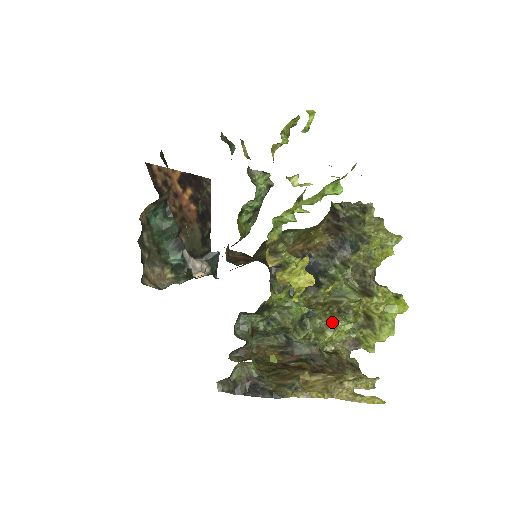
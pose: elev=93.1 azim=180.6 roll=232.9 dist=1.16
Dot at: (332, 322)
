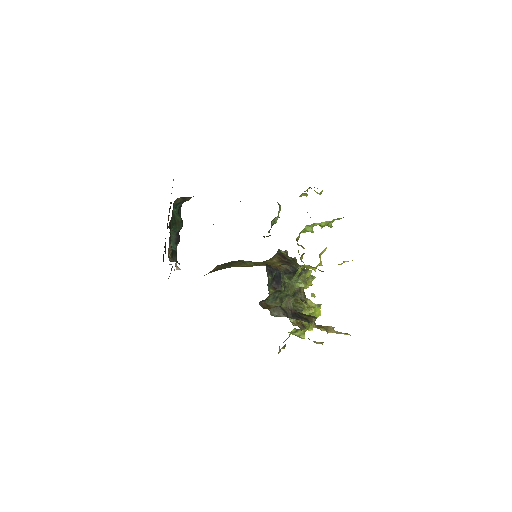
Dot at: (301, 305)
